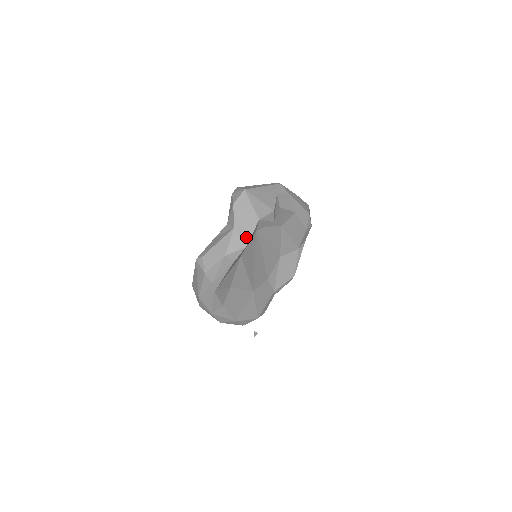
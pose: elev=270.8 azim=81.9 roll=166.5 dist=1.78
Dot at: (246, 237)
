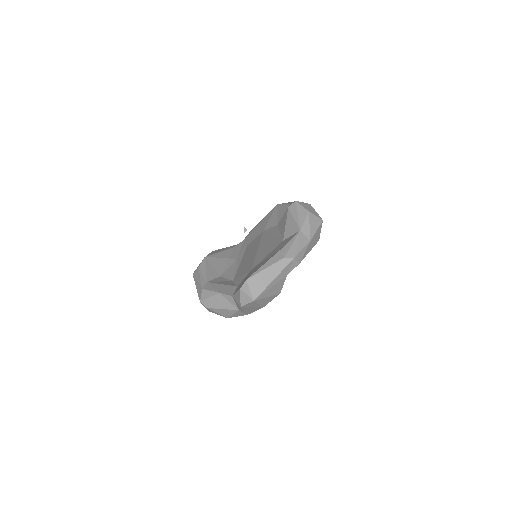
Dot at: (249, 313)
